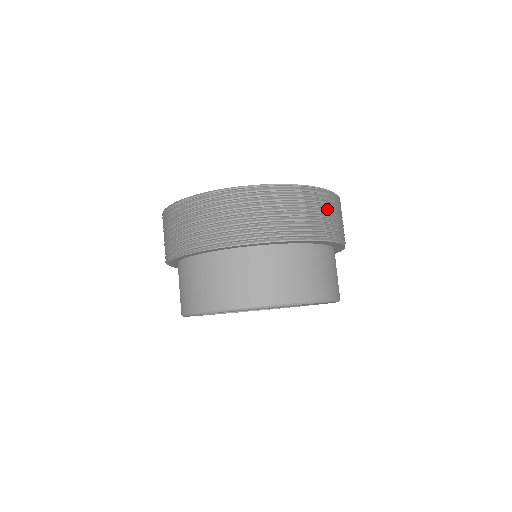
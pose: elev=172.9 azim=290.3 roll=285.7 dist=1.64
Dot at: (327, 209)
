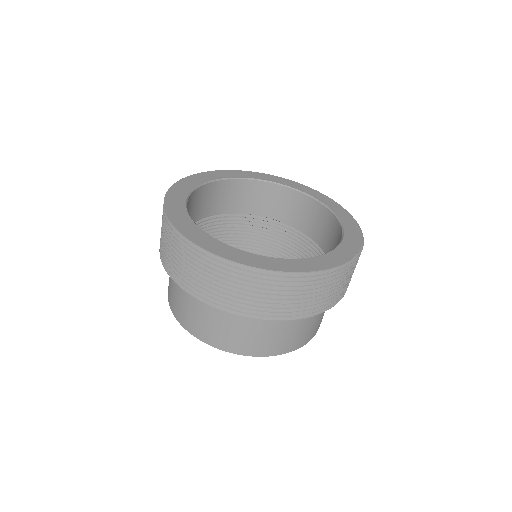
Dot at: occluded
